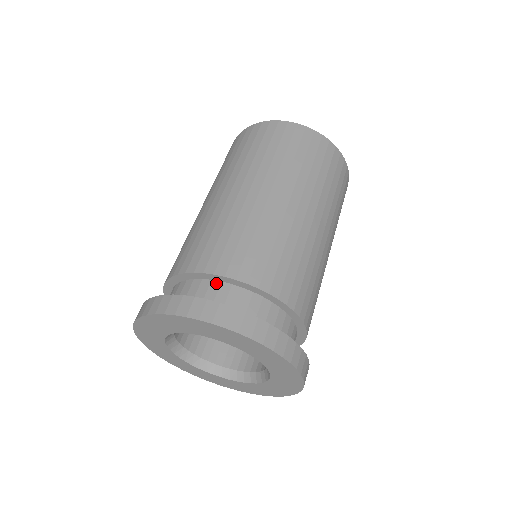
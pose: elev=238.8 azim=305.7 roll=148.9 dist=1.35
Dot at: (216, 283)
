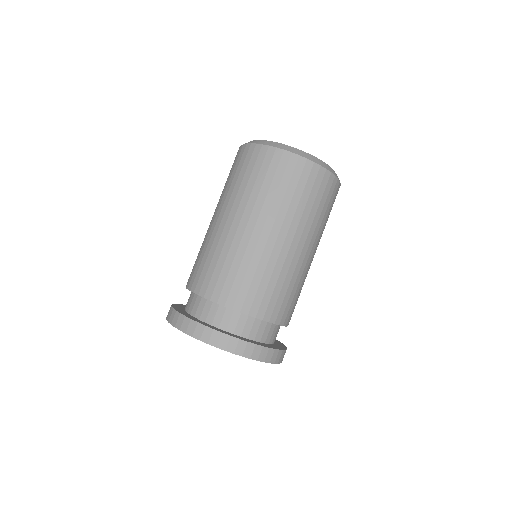
Dot at: (259, 321)
